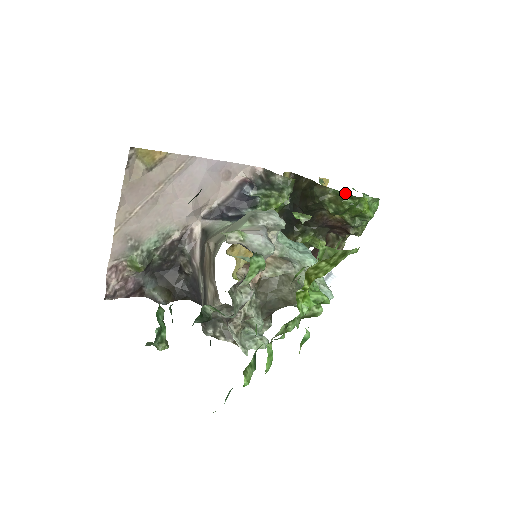
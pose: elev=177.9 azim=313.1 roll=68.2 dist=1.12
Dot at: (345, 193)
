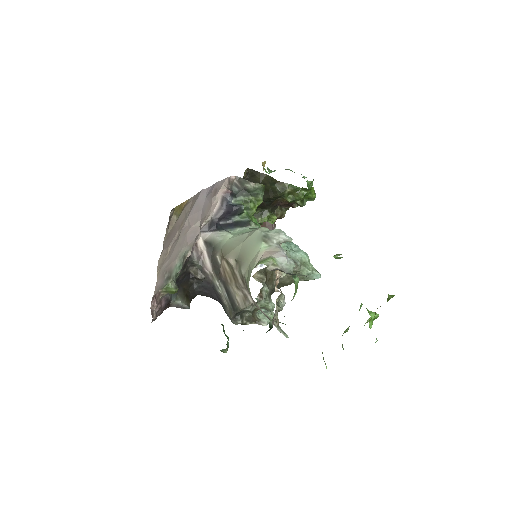
Dot at: (301, 188)
